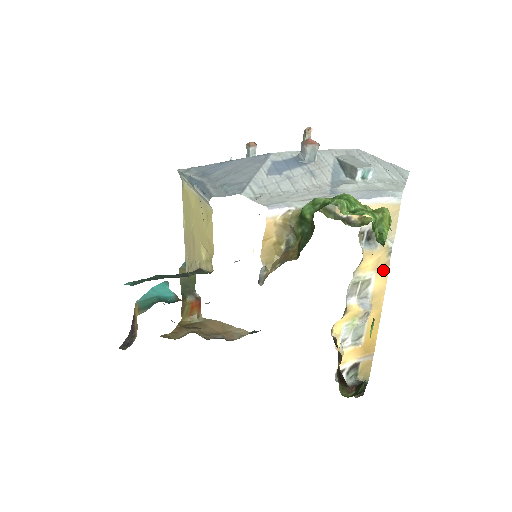
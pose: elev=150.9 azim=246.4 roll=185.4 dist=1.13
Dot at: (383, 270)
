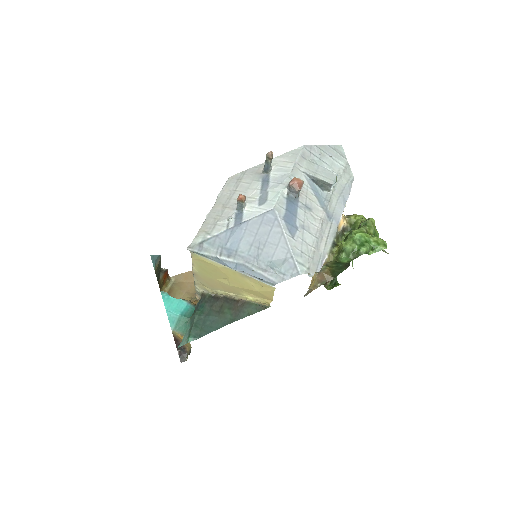
Dot at: occluded
